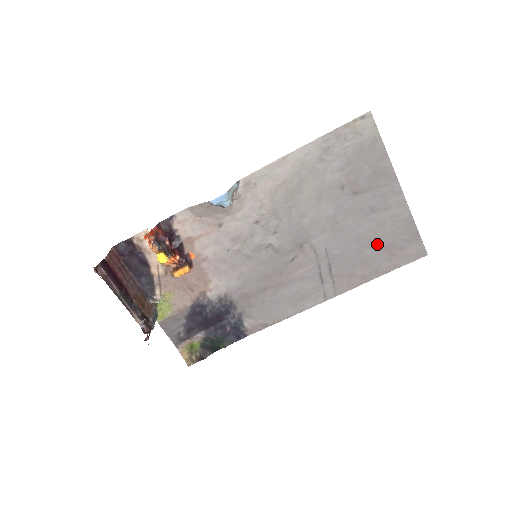
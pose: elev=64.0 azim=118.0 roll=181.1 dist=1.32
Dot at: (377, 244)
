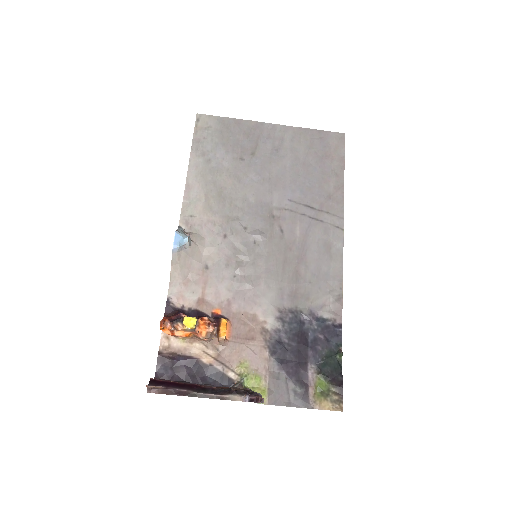
Dot at: (310, 162)
